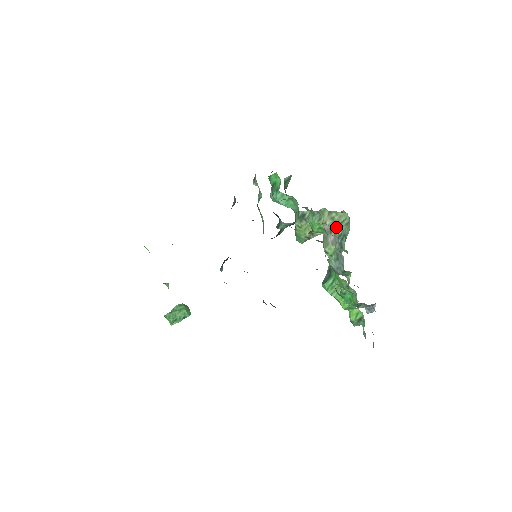
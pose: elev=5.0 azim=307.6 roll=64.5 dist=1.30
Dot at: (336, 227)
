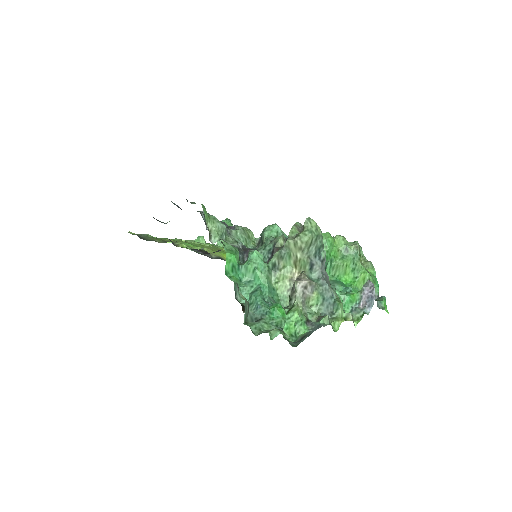
Dot at: (308, 252)
